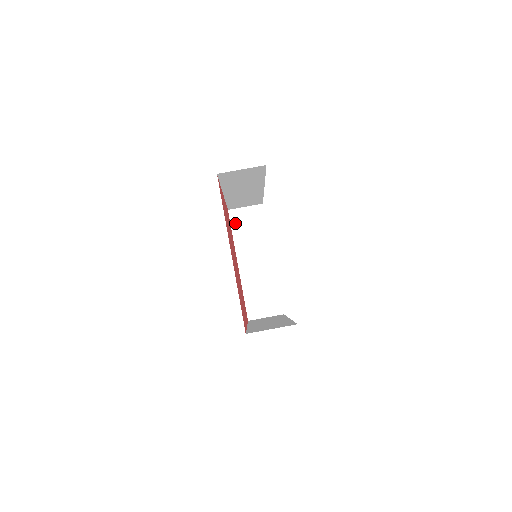
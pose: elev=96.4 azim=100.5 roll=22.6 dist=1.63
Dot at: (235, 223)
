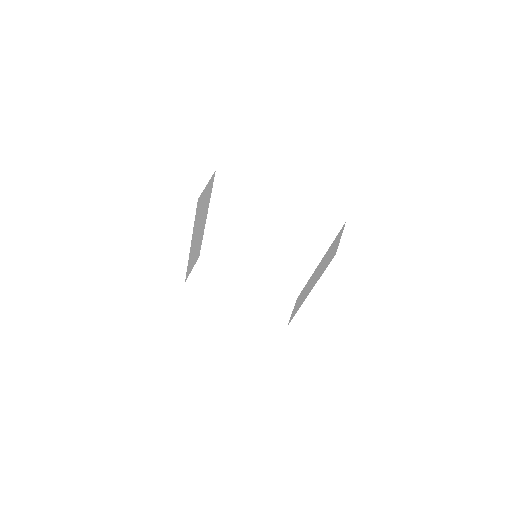
Dot at: (200, 285)
